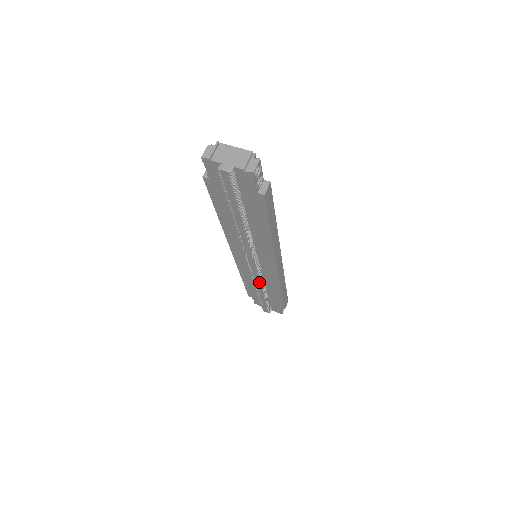
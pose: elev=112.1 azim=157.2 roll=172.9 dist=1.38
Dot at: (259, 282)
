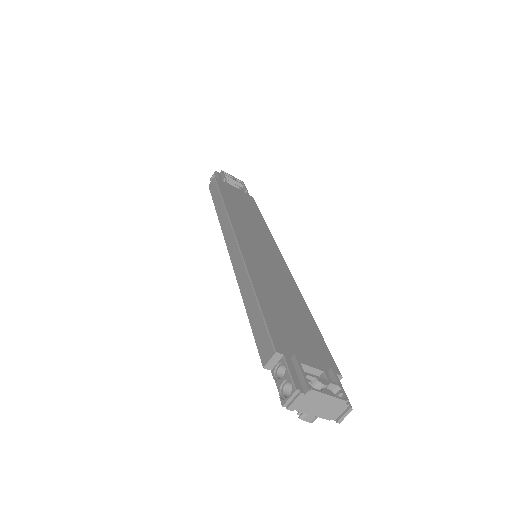
Dot at: occluded
